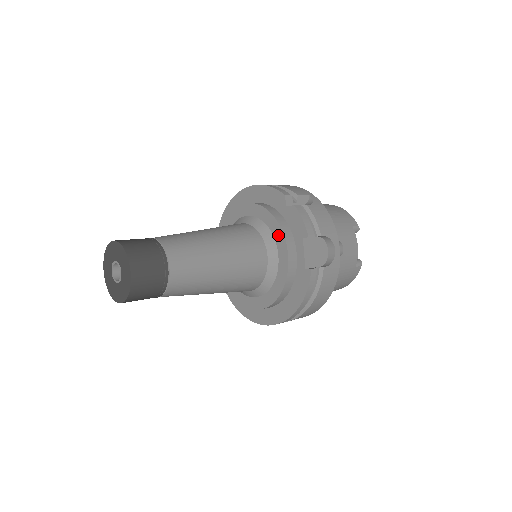
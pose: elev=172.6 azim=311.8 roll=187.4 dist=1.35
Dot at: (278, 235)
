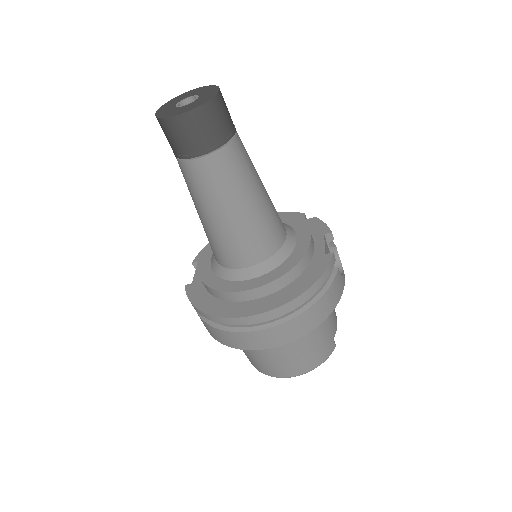
Dot at: (299, 226)
